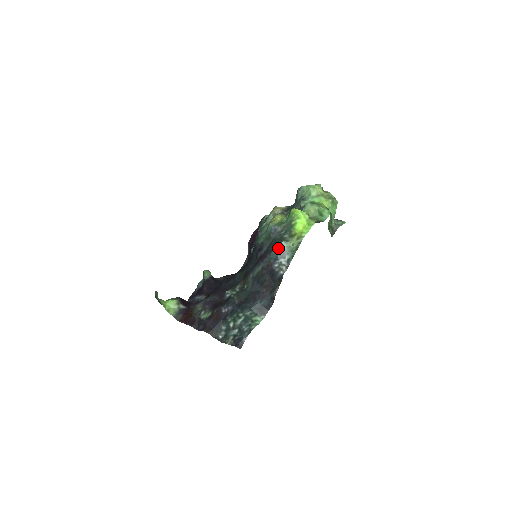
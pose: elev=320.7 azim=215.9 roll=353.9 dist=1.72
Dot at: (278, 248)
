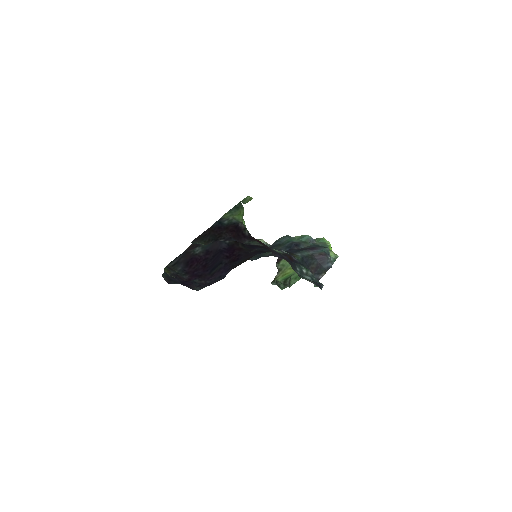
Dot at: (328, 249)
